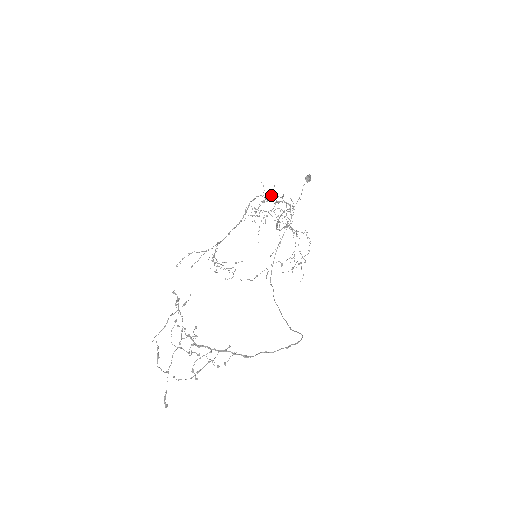
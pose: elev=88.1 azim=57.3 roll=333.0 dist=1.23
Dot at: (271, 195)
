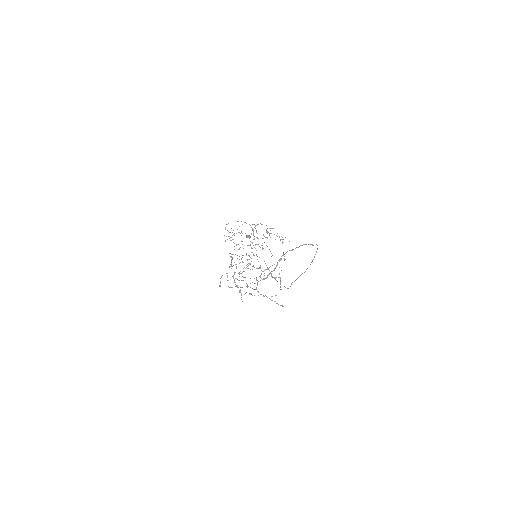
Dot at: (239, 256)
